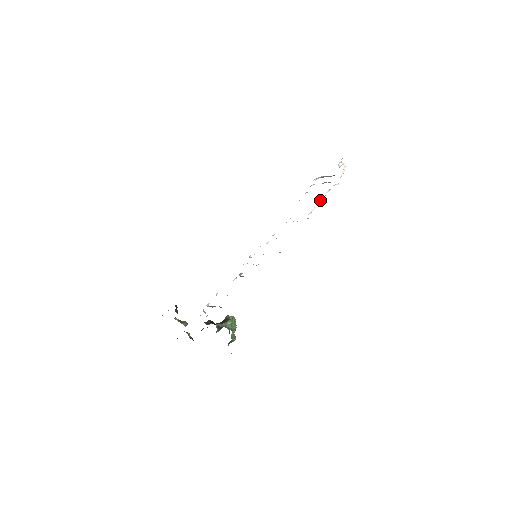
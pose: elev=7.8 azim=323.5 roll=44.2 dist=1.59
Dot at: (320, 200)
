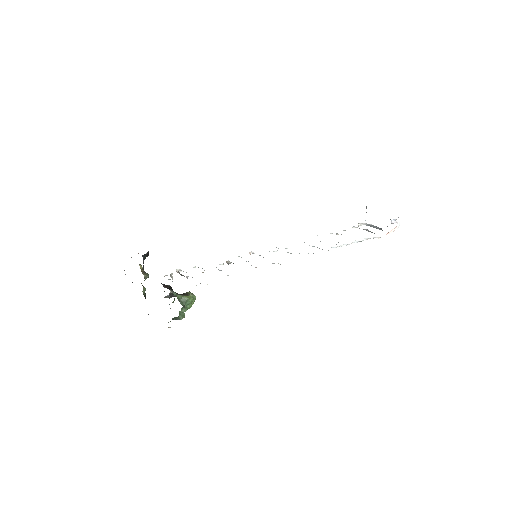
Dot at: (352, 242)
